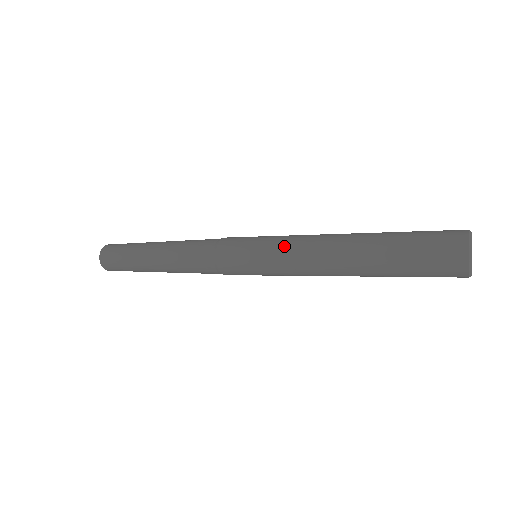
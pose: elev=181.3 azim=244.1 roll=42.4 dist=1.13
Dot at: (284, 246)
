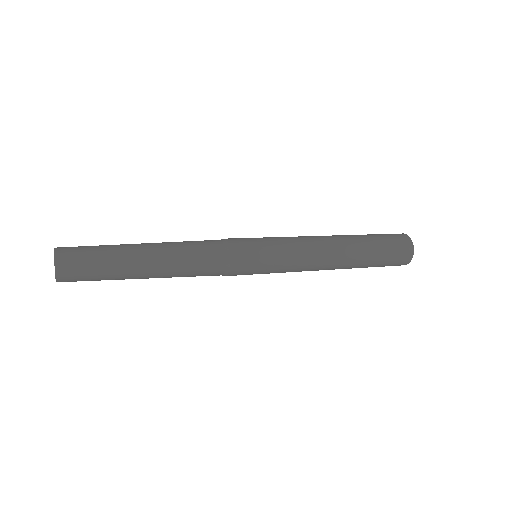
Dot at: (295, 248)
